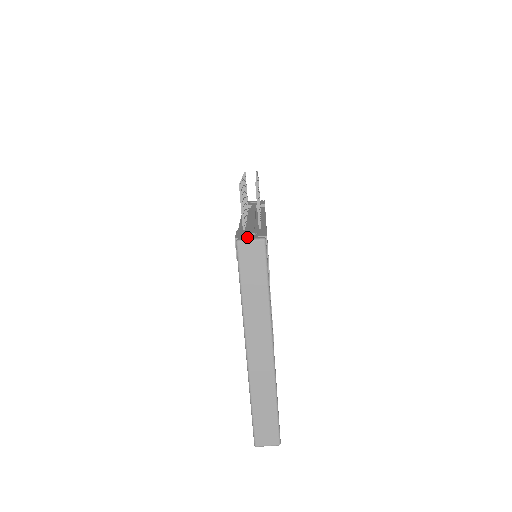
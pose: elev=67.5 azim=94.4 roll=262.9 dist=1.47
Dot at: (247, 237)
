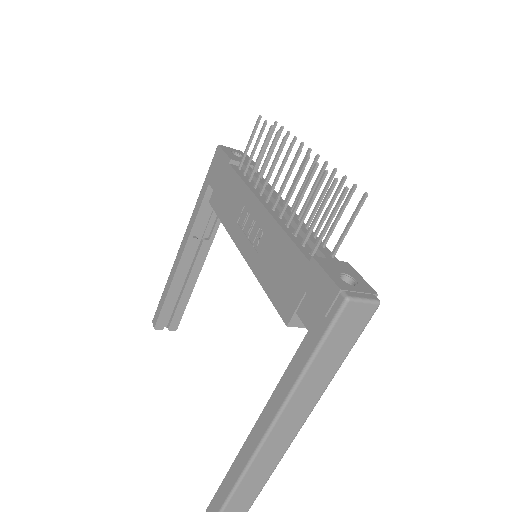
Dot at: (356, 291)
